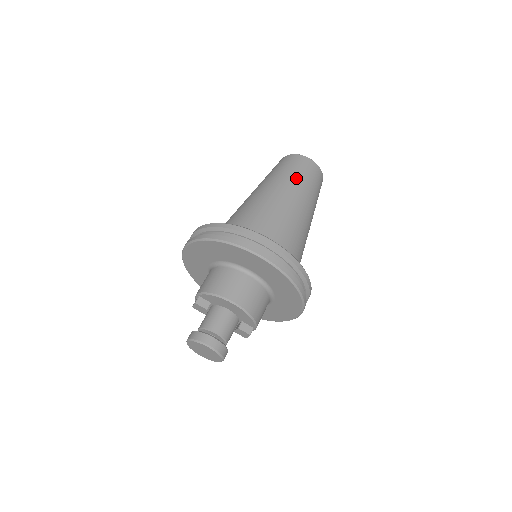
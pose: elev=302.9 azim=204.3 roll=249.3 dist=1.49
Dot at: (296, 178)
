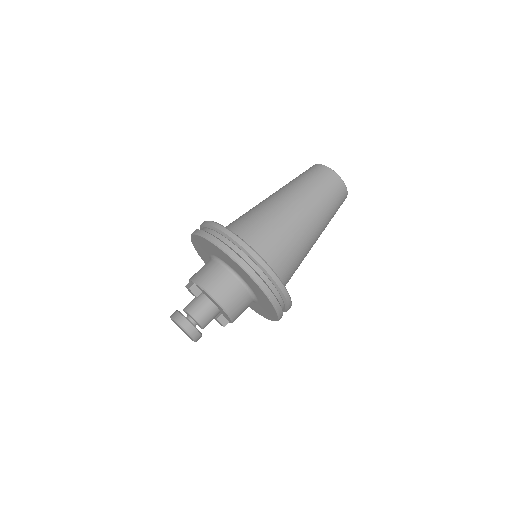
Dot at: (322, 201)
